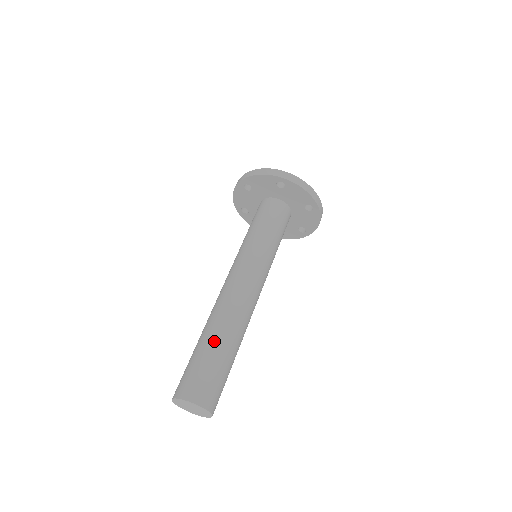
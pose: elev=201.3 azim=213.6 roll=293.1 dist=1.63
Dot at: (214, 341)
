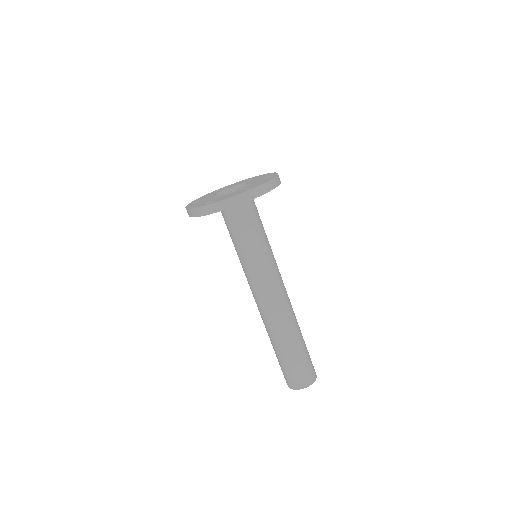
Dot at: (294, 346)
